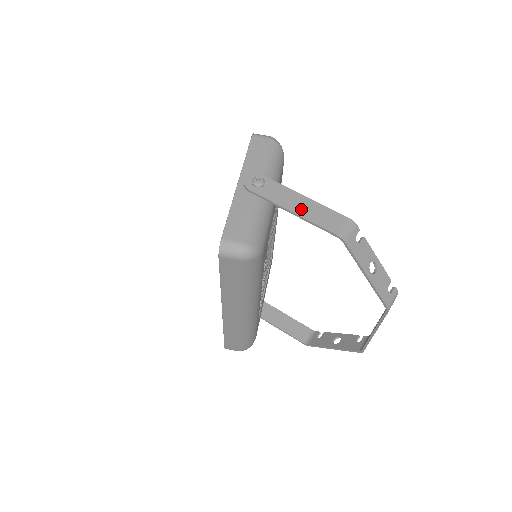
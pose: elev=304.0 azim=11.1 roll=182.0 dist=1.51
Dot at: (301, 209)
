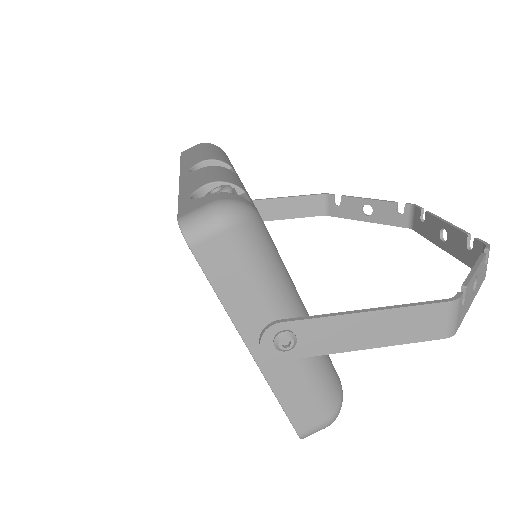
Dot at: (375, 337)
